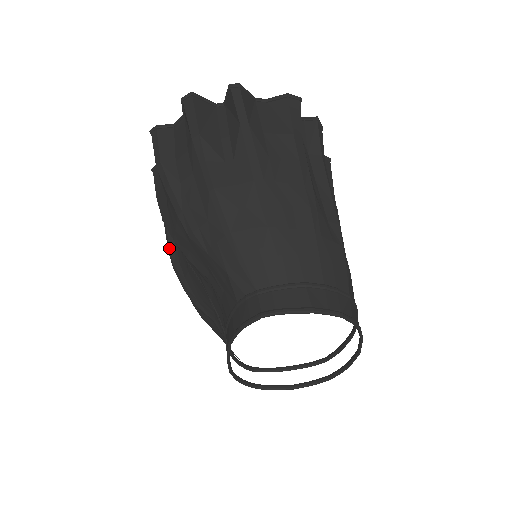
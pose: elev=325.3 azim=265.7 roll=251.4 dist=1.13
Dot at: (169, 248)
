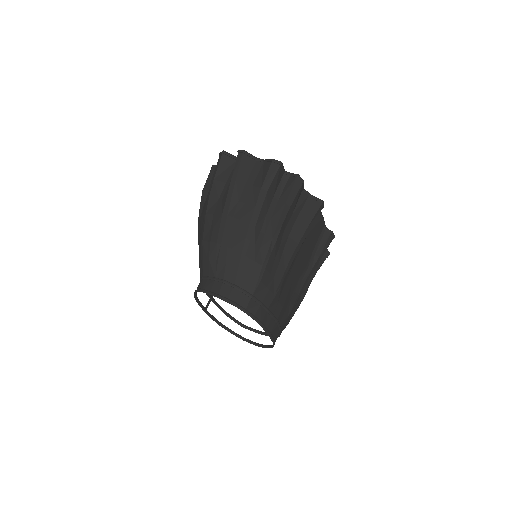
Dot at: occluded
